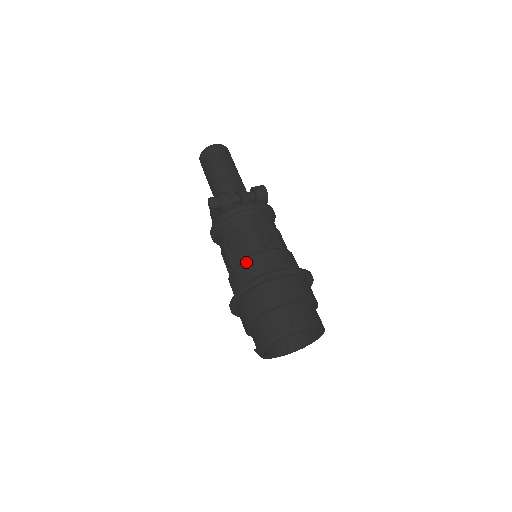
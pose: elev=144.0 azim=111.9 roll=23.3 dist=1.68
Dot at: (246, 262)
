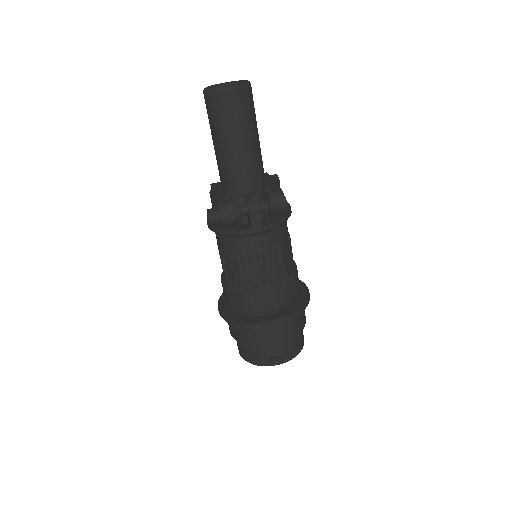
Dot at: (241, 295)
